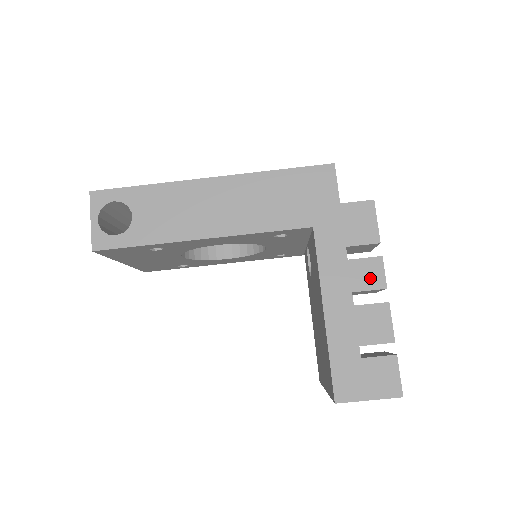
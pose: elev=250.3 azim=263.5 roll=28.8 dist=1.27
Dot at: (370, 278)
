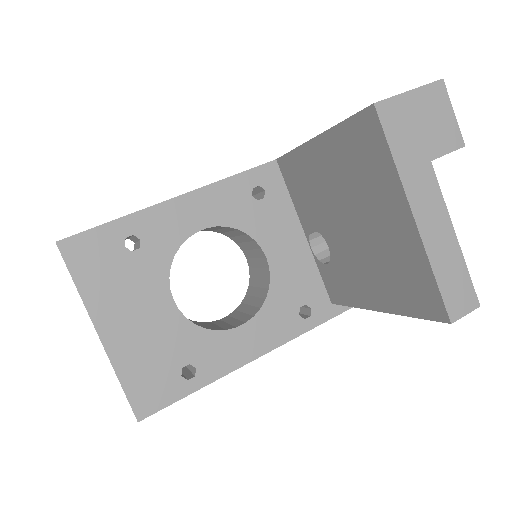
Dot at: occluded
